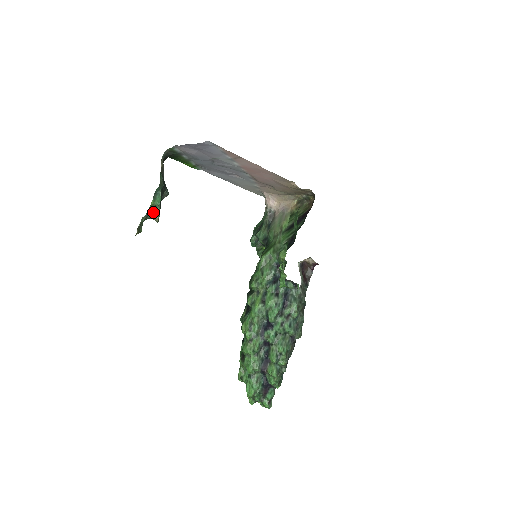
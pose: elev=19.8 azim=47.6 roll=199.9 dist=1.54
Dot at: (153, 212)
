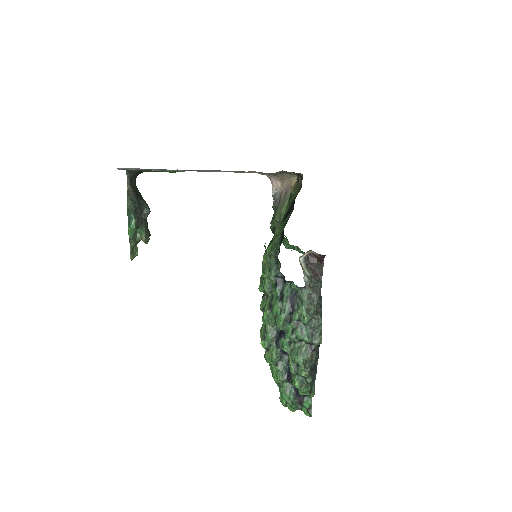
Dot at: (139, 234)
